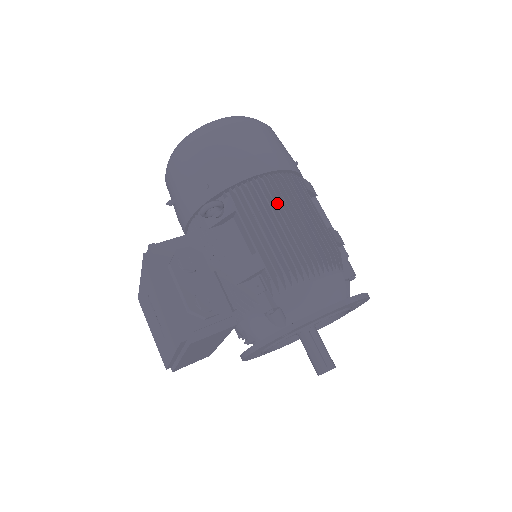
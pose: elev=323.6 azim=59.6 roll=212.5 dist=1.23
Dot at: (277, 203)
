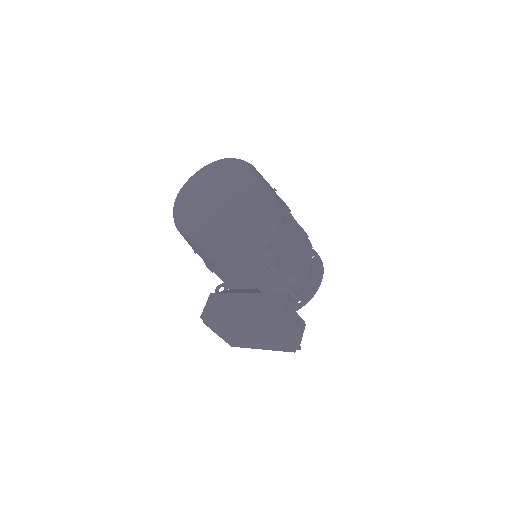
Dot at: (288, 236)
